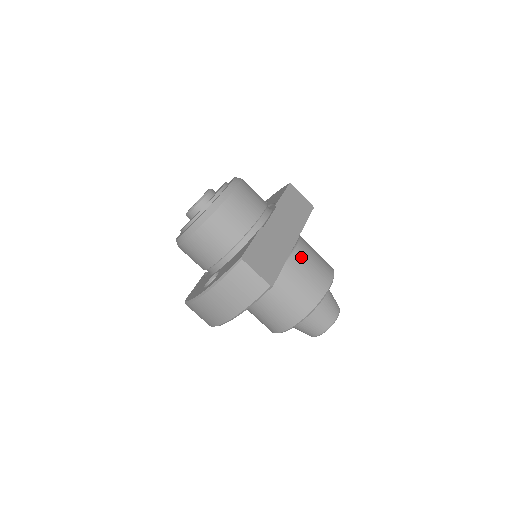
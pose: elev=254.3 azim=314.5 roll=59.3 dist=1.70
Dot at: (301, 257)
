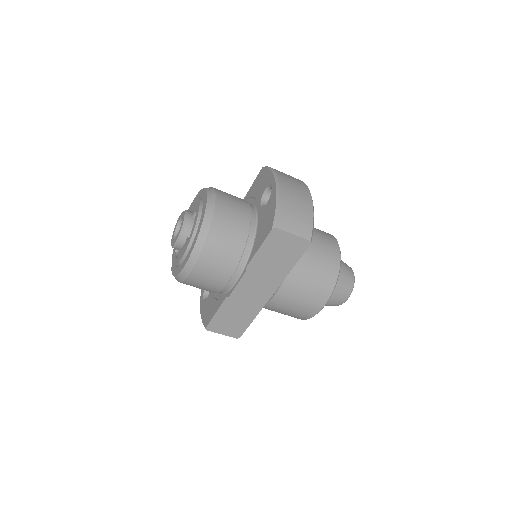
Dot at: (280, 302)
